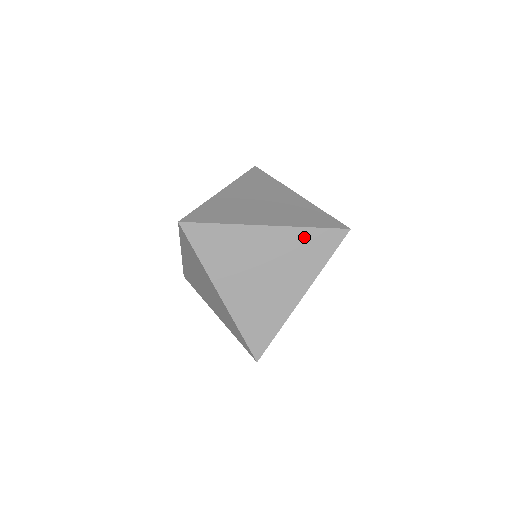
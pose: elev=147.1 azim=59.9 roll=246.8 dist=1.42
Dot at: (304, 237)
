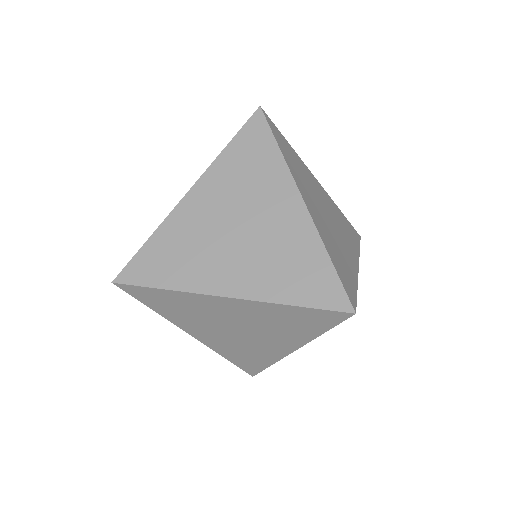
Dot at: (312, 255)
